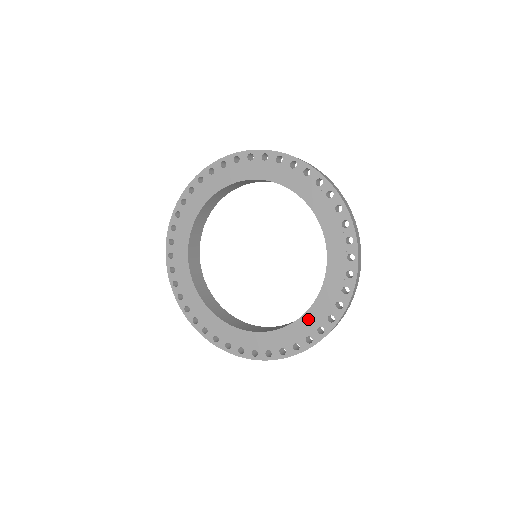
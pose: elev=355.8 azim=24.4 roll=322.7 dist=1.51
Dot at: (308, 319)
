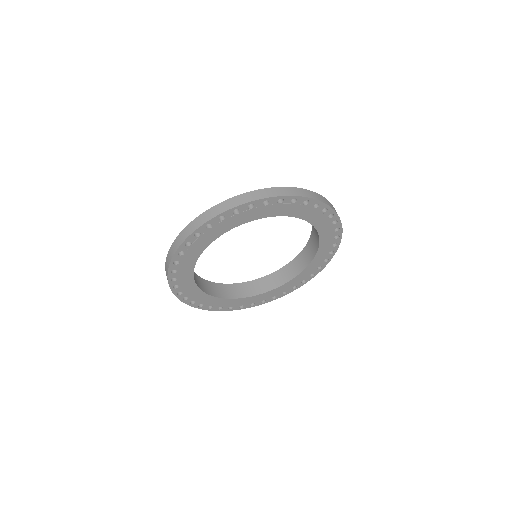
Dot at: (324, 242)
